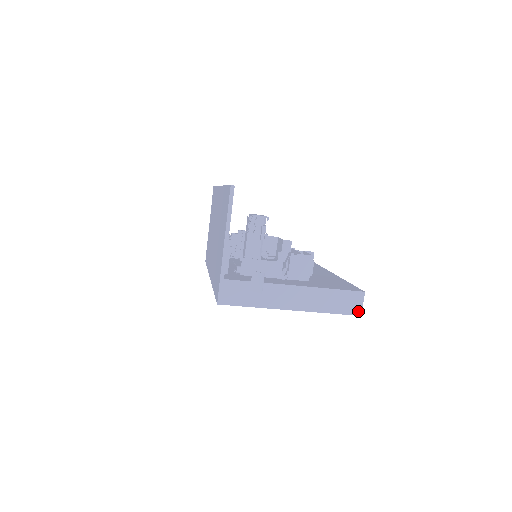
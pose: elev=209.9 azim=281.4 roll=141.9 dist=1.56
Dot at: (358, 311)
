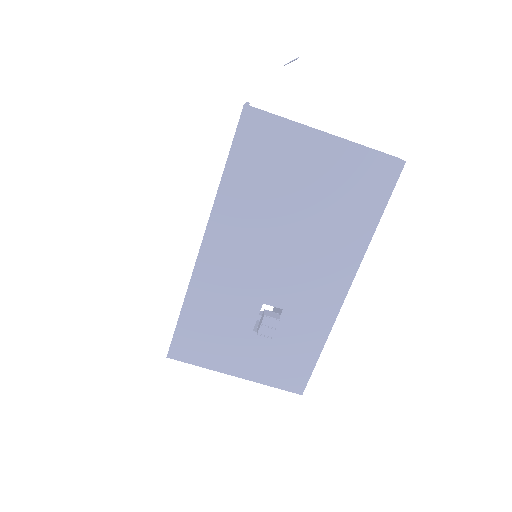
Dot at: (400, 159)
